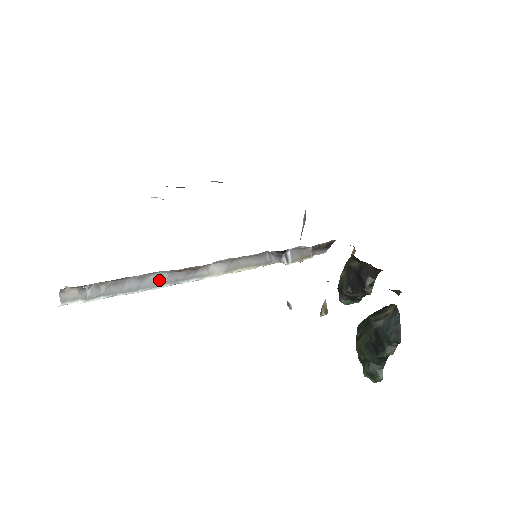
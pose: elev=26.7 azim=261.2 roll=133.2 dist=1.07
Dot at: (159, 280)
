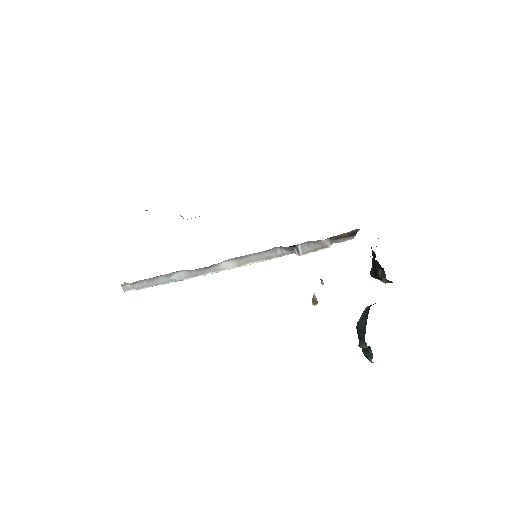
Dot at: (183, 275)
